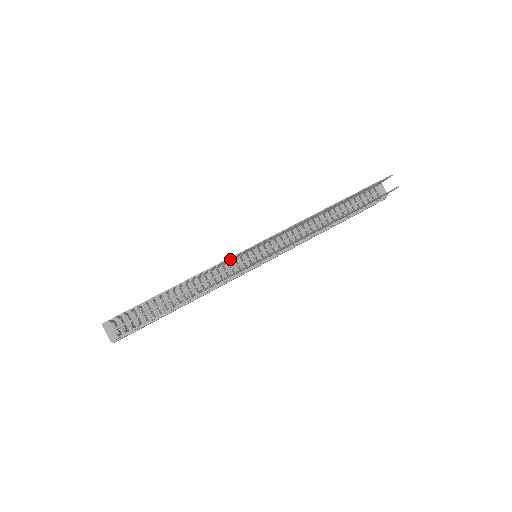
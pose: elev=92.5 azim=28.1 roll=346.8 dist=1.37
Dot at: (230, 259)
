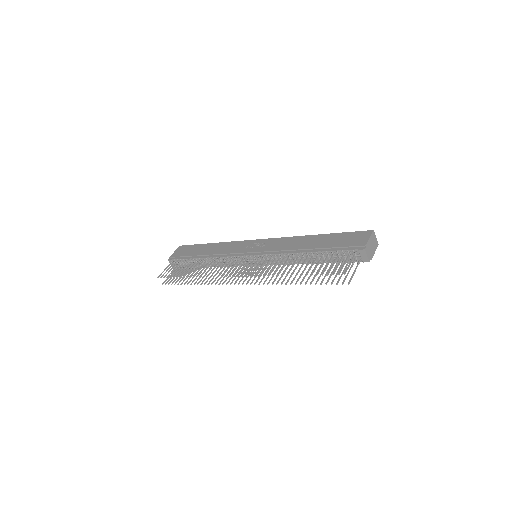
Dot at: (226, 265)
